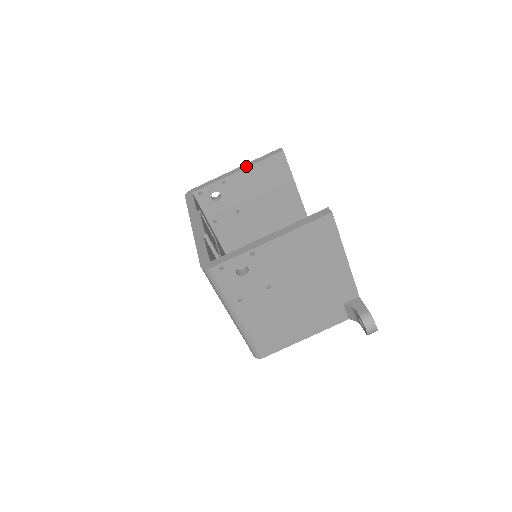
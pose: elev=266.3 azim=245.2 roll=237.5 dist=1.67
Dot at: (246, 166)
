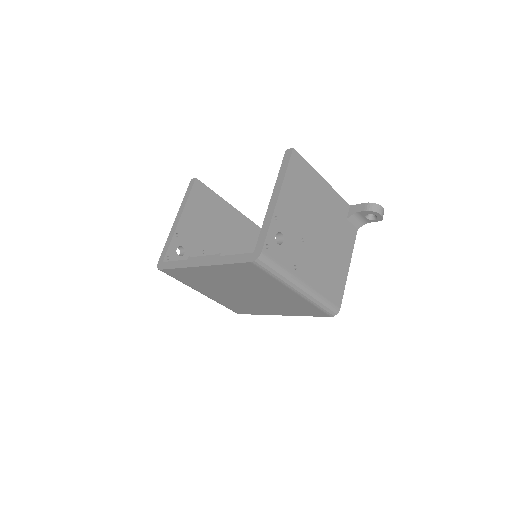
Dot at: (181, 210)
